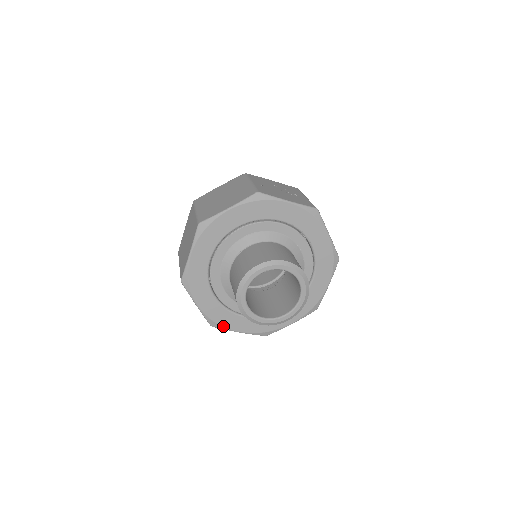
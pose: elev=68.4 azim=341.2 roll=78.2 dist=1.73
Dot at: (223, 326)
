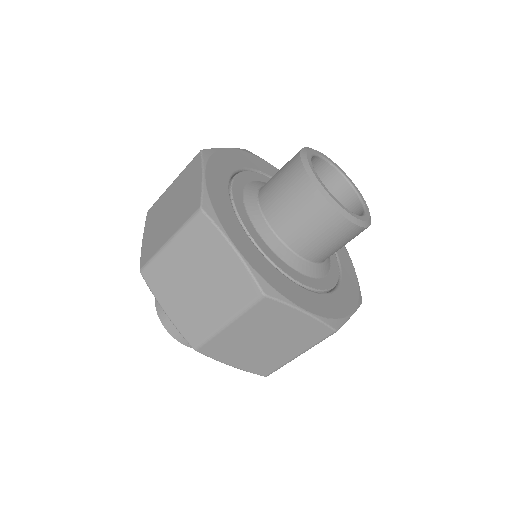
Dot at: (341, 318)
